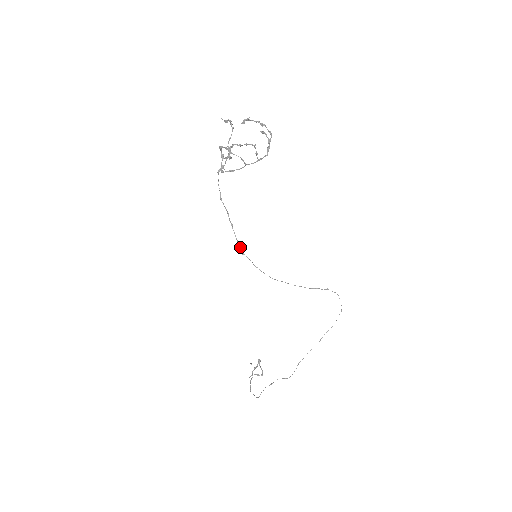
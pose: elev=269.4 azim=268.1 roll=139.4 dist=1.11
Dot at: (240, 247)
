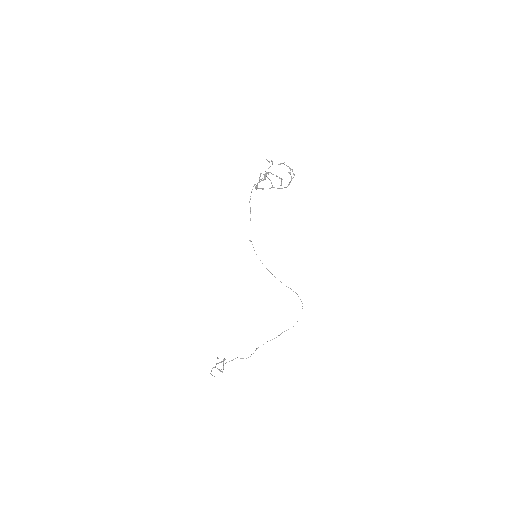
Dot at: occluded
